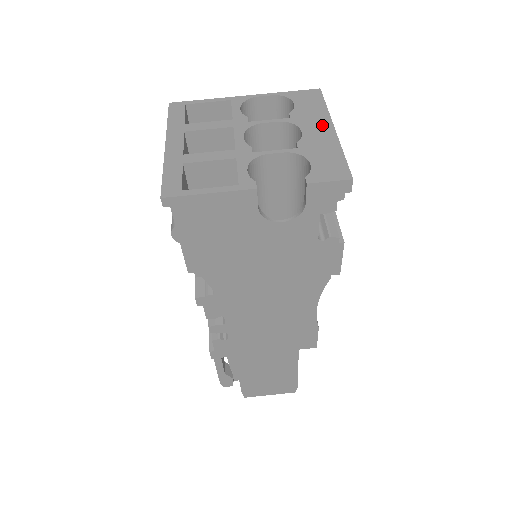
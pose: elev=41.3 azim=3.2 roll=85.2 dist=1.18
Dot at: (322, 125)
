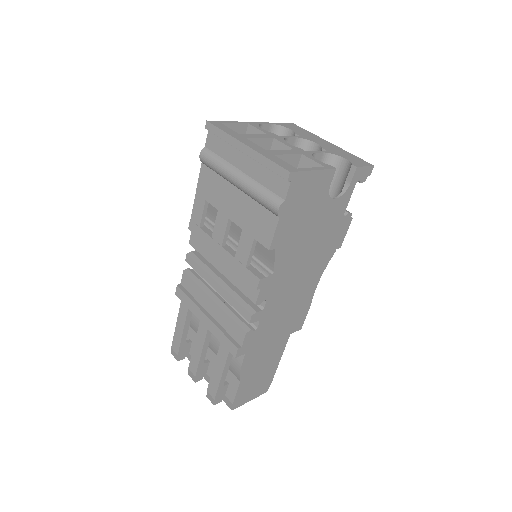
Dot at: (322, 141)
